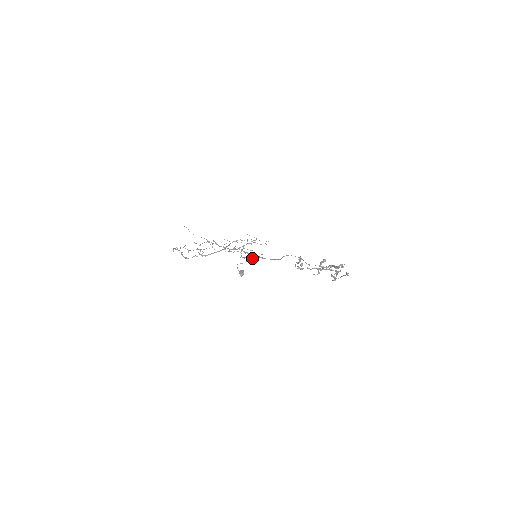
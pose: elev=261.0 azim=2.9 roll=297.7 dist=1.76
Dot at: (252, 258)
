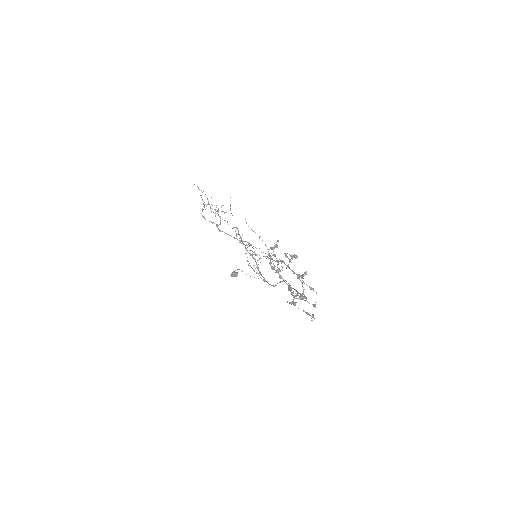
Dot at: occluded
